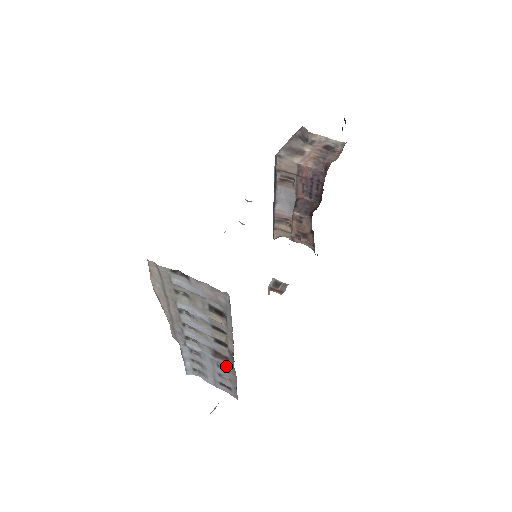
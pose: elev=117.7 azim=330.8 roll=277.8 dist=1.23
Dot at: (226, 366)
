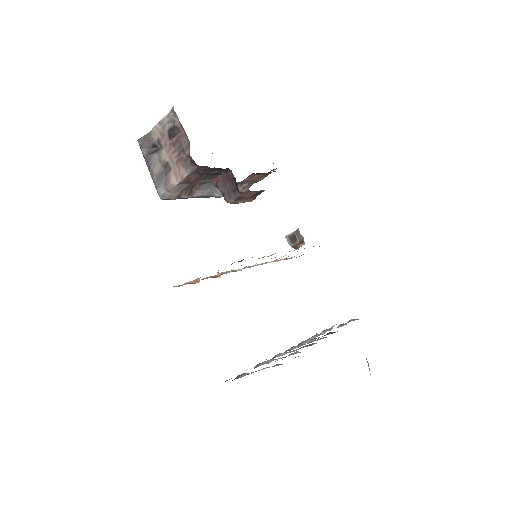
Dot at: occluded
